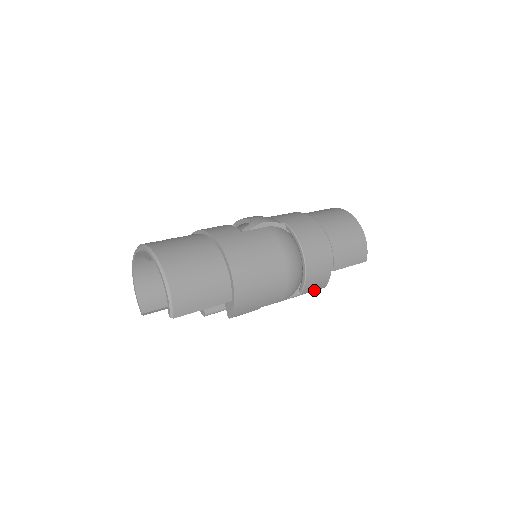
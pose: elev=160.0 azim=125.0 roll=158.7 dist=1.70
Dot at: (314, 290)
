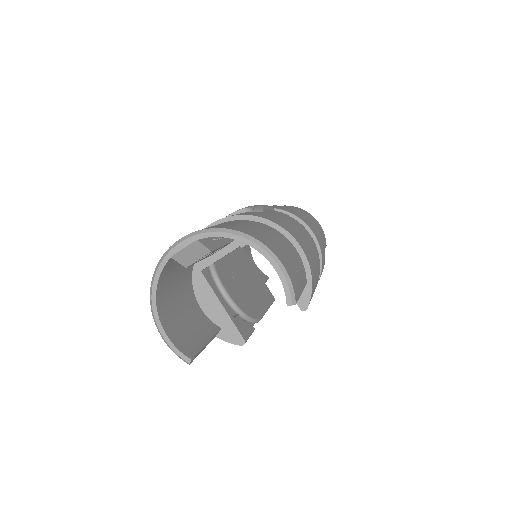
Dot at: occluded
